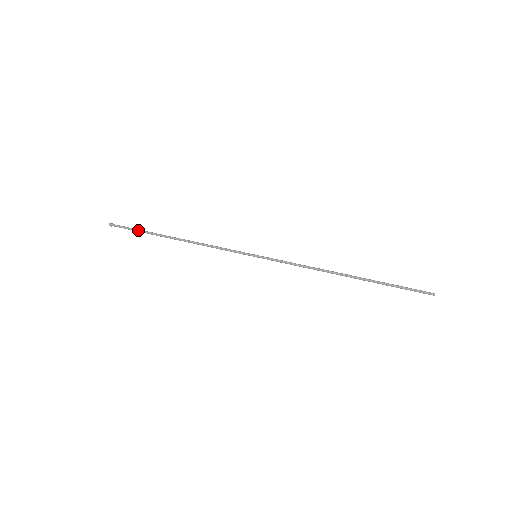
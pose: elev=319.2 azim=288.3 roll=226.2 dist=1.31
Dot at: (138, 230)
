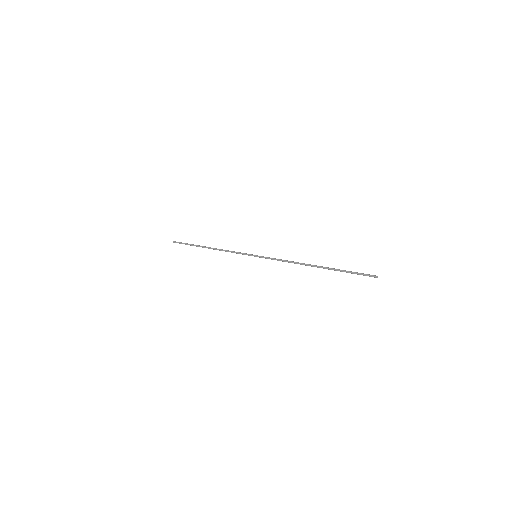
Dot at: (188, 244)
